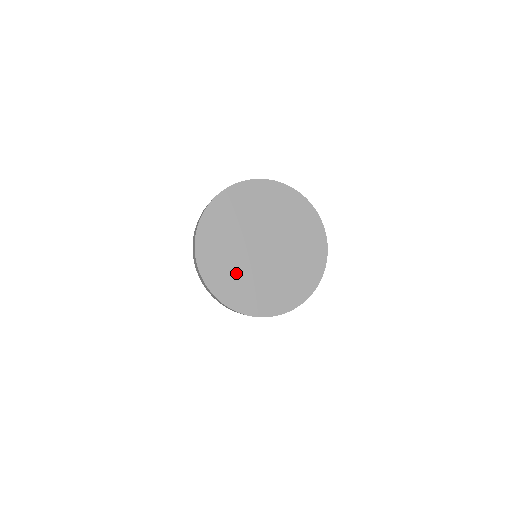
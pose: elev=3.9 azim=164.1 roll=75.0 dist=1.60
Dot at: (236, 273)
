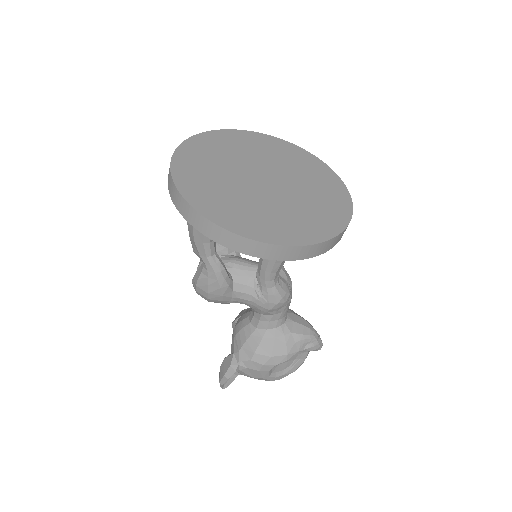
Dot at: (228, 195)
